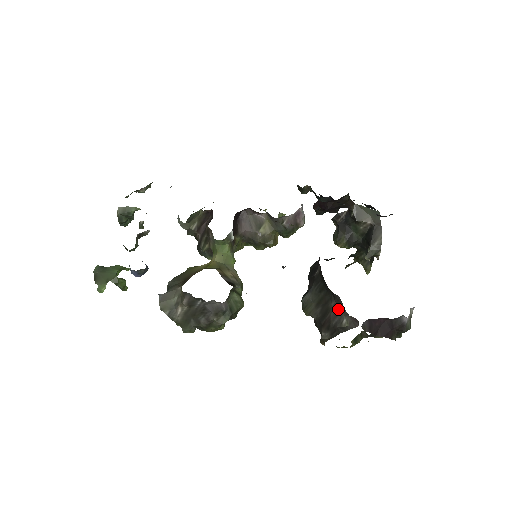
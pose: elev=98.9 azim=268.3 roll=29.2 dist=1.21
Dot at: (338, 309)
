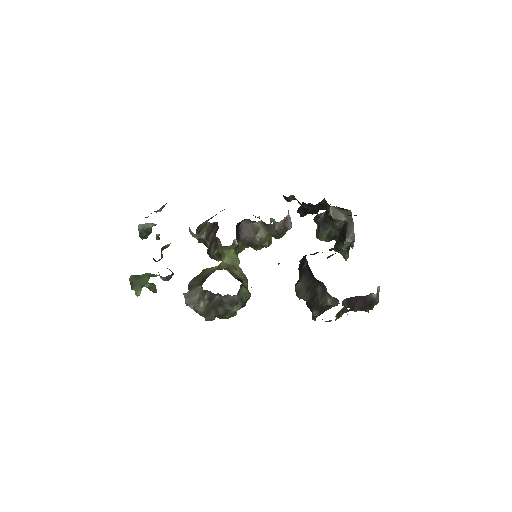
Dot at: (323, 292)
